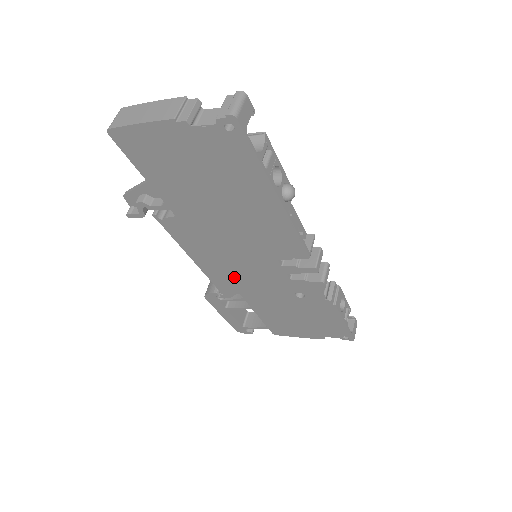
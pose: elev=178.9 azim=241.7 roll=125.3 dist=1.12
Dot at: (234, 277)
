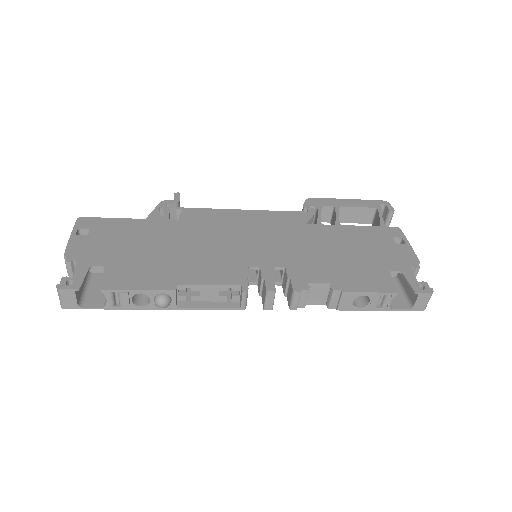
Dot at: occluded
